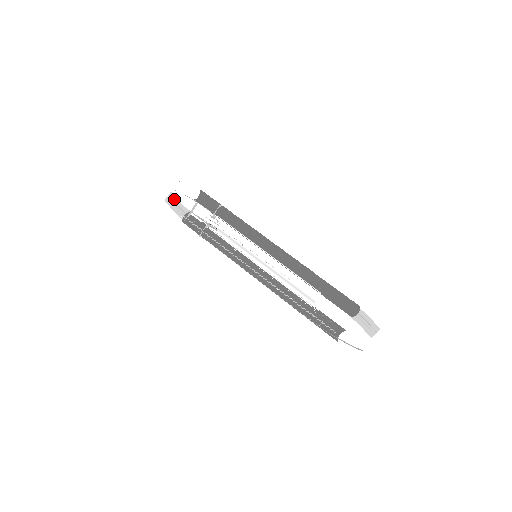
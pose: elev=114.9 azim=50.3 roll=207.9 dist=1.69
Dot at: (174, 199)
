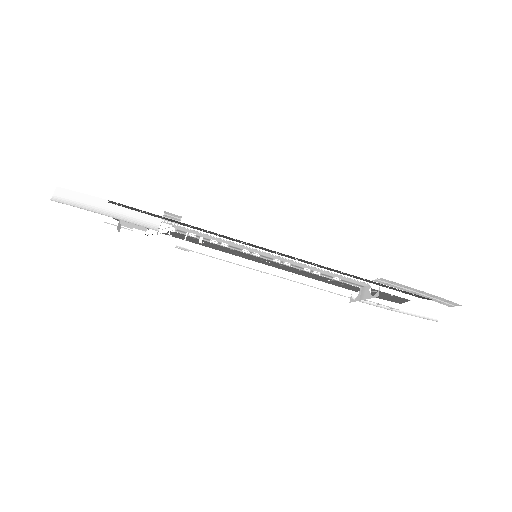
Dot at: occluded
